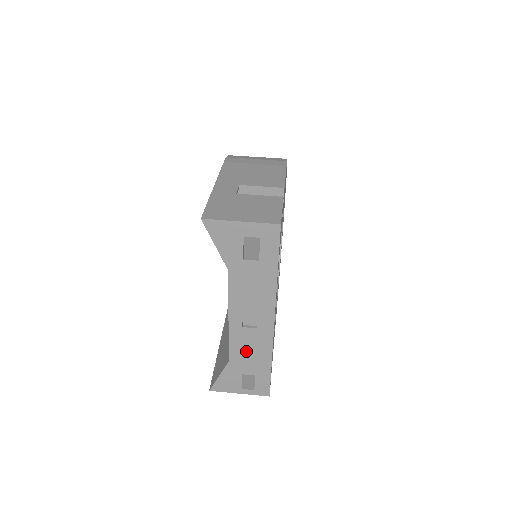
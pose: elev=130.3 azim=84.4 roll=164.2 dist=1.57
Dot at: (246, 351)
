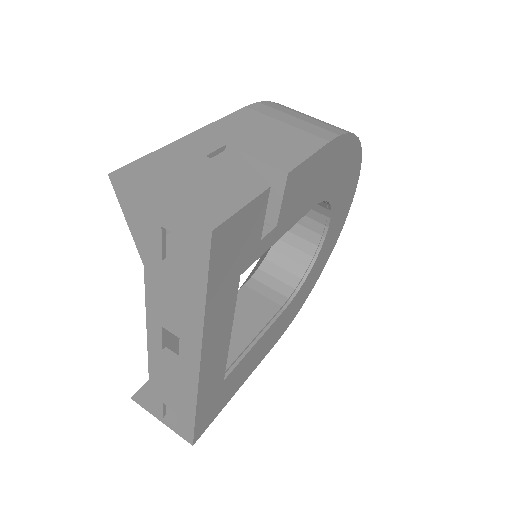
Dot at: (167, 380)
